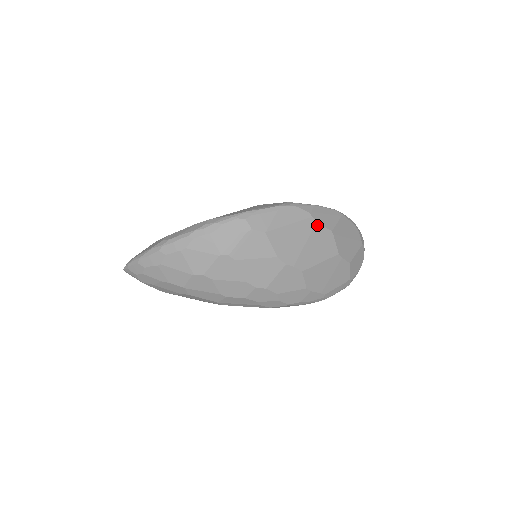
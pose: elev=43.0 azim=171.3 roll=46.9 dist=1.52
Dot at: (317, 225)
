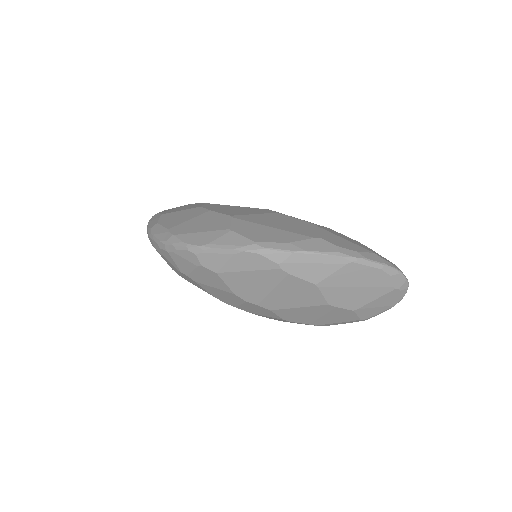
Dot at: (290, 277)
